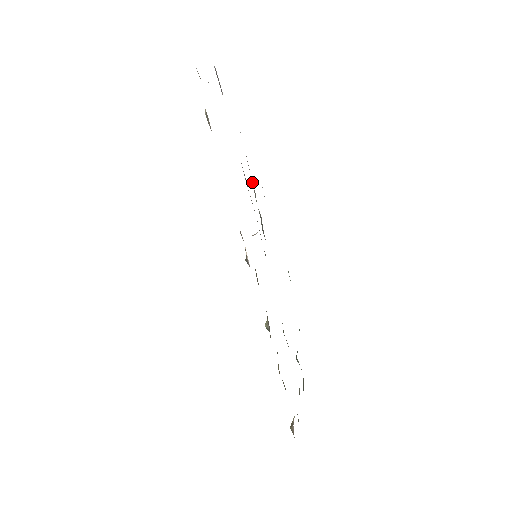
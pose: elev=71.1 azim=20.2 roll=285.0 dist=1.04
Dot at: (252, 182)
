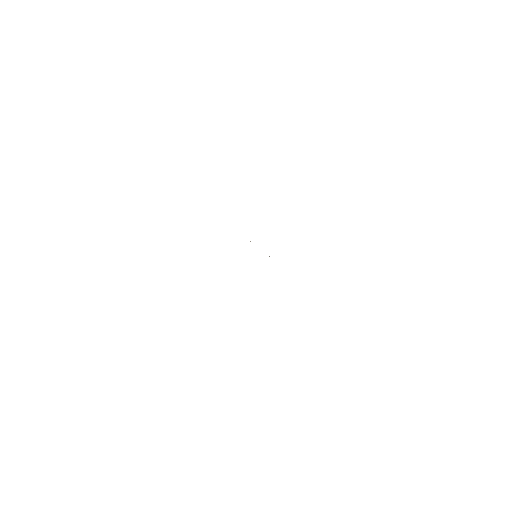
Dot at: occluded
